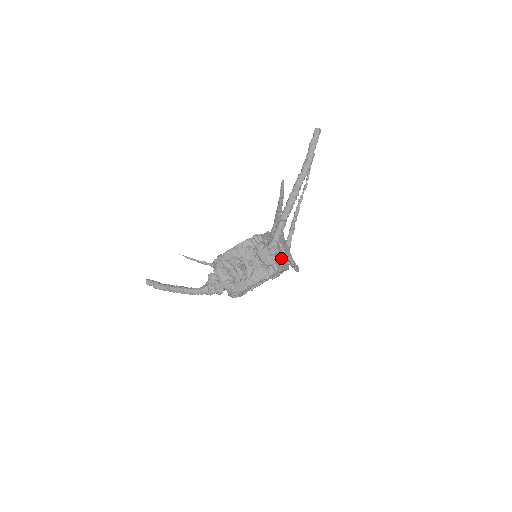
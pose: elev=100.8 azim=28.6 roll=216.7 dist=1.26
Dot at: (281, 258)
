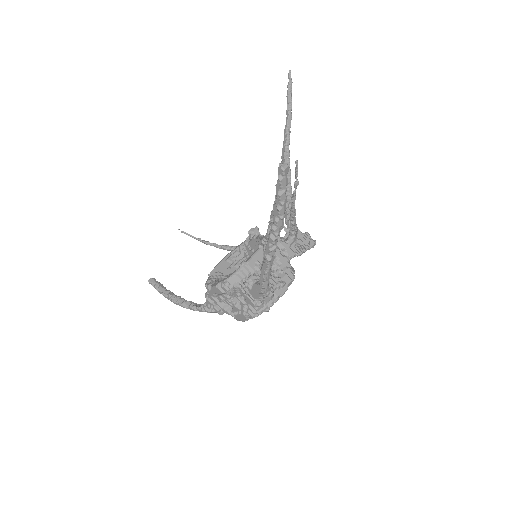
Dot at: (282, 272)
